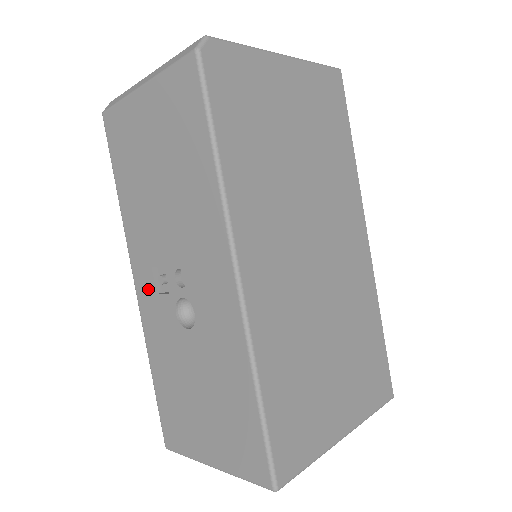
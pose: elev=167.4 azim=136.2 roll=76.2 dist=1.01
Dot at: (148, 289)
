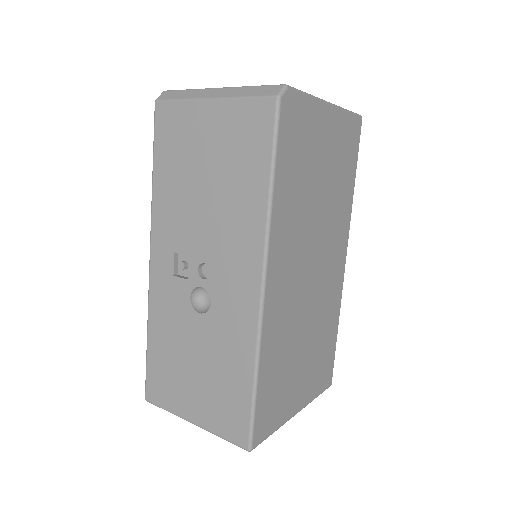
Dot at: (165, 269)
